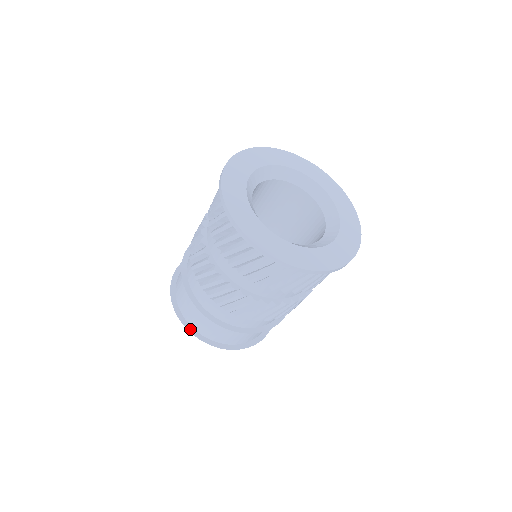
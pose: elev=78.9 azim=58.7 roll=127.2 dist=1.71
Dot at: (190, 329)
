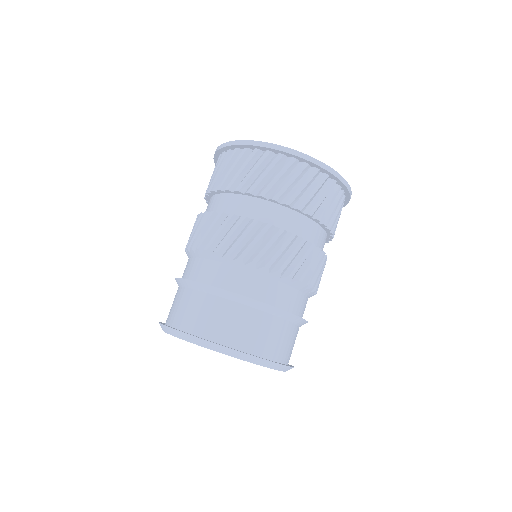
Dot at: (192, 335)
